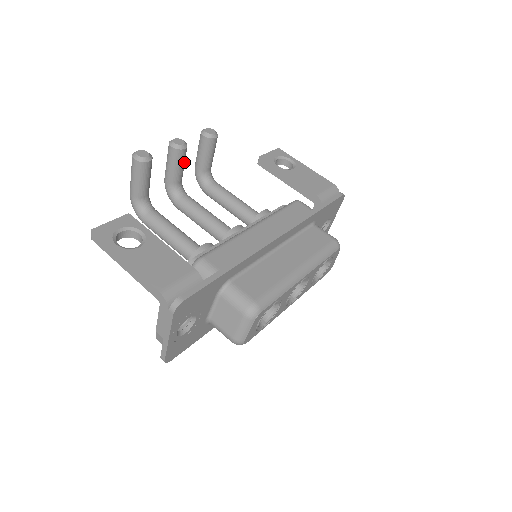
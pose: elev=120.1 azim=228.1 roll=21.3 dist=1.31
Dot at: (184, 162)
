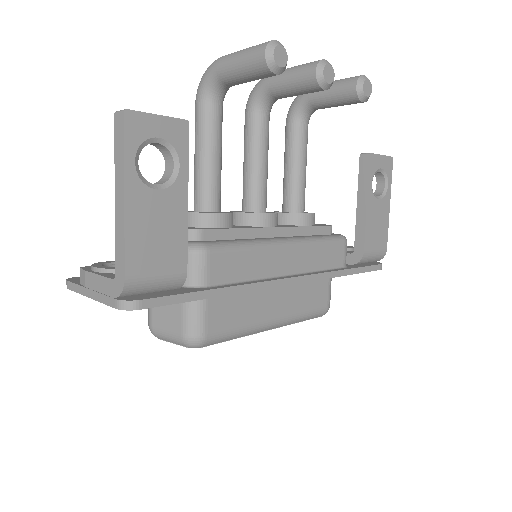
Dot at: (307, 93)
